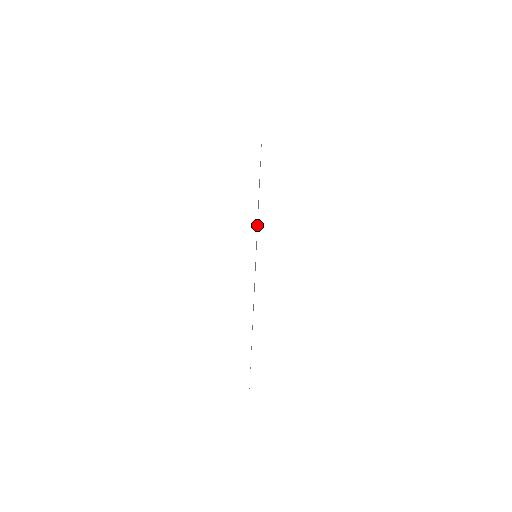
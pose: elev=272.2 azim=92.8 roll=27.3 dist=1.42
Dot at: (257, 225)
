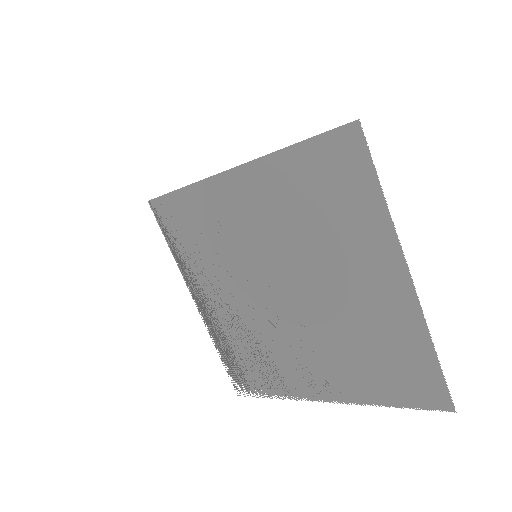
Dot at: (241, 279)
